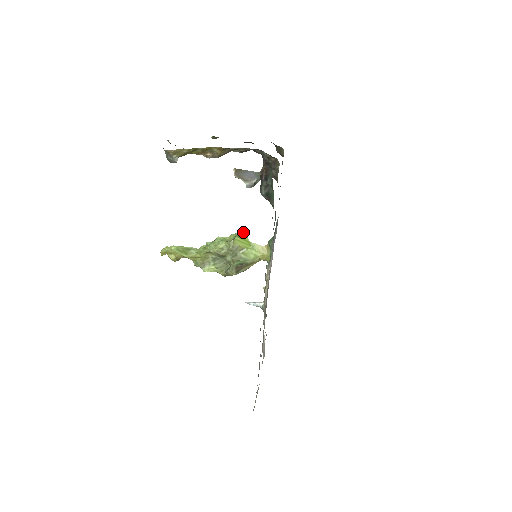
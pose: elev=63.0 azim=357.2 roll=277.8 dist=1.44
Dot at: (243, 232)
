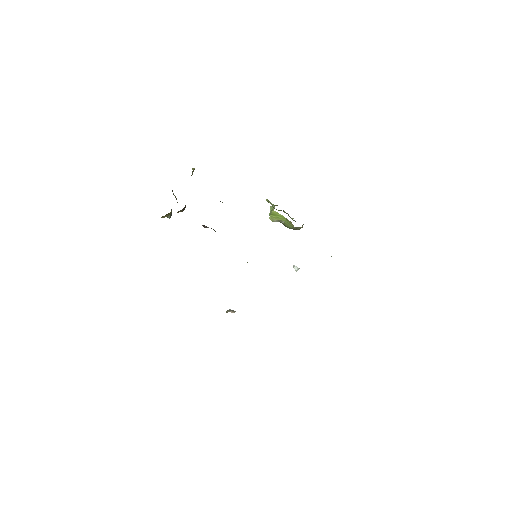
Dot at: (273, 210)
